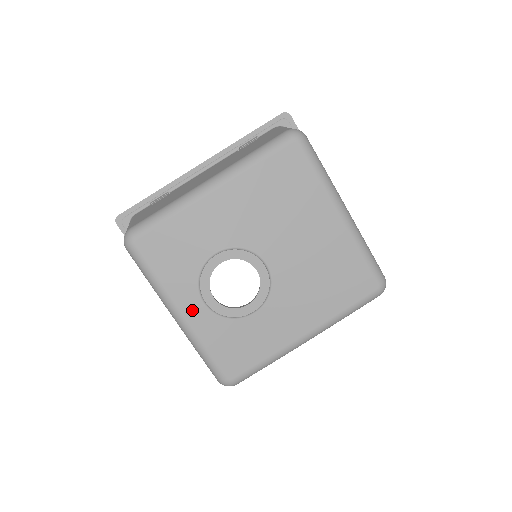
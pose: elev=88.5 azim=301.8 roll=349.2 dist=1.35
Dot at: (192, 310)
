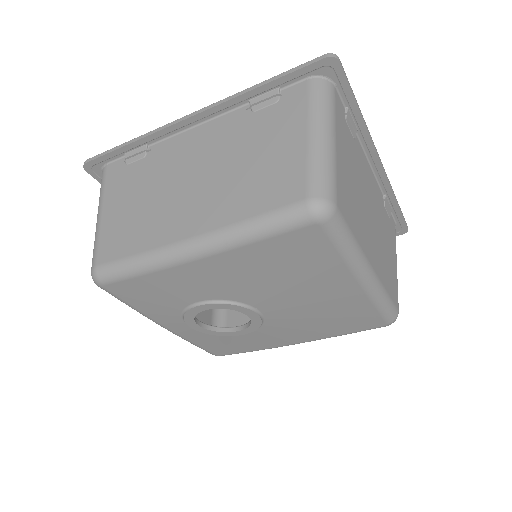
Dot at: (177, 327)
